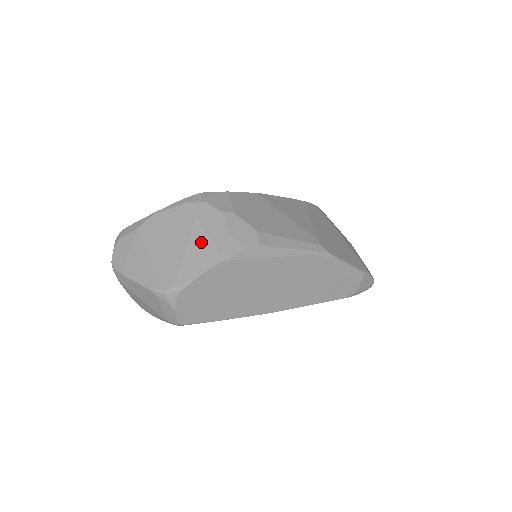
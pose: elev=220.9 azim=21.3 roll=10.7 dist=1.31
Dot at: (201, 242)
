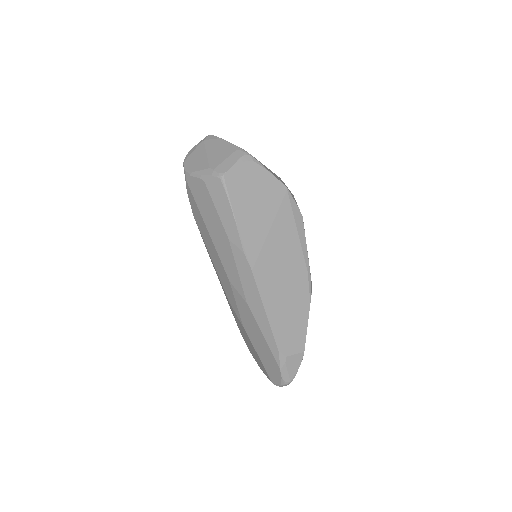
Dot at: (278, 177)
